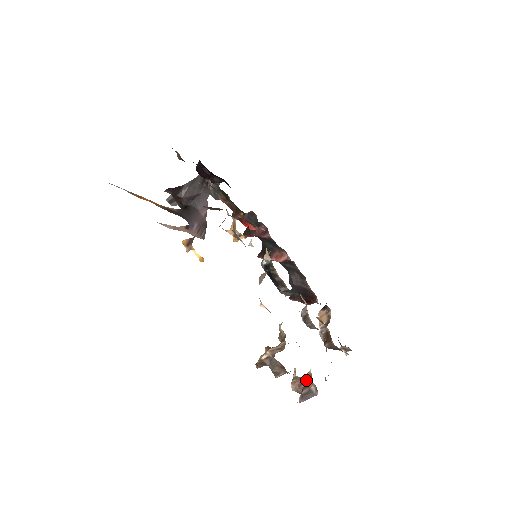
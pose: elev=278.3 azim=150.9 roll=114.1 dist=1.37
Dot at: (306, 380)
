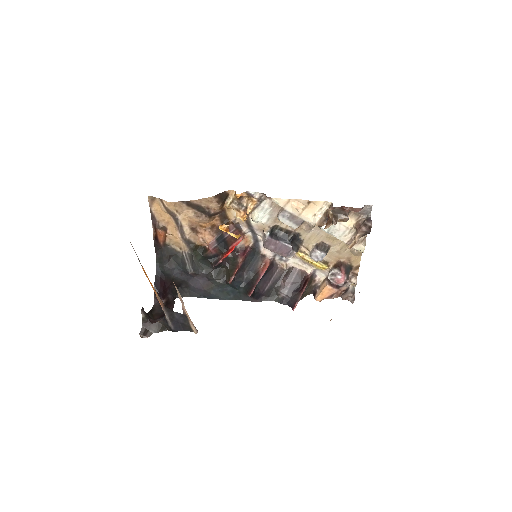
Dot at: (359, 226)
